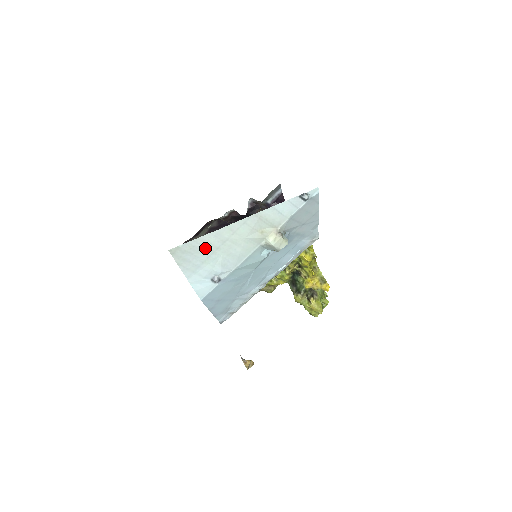
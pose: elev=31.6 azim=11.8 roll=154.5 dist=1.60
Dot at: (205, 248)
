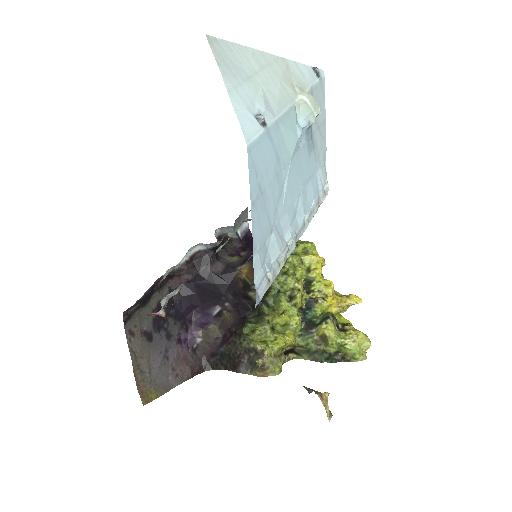
Dot at: (243, 63)
